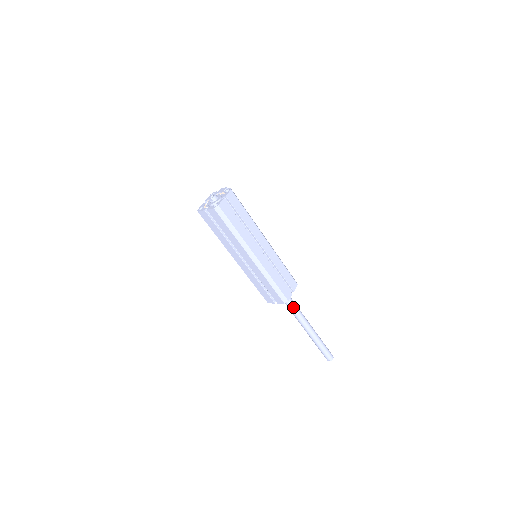
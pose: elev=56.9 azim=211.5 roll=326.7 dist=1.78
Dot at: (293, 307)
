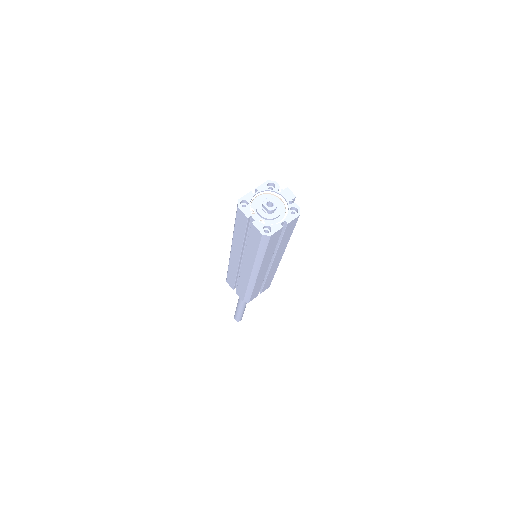
Dot at: occluded
